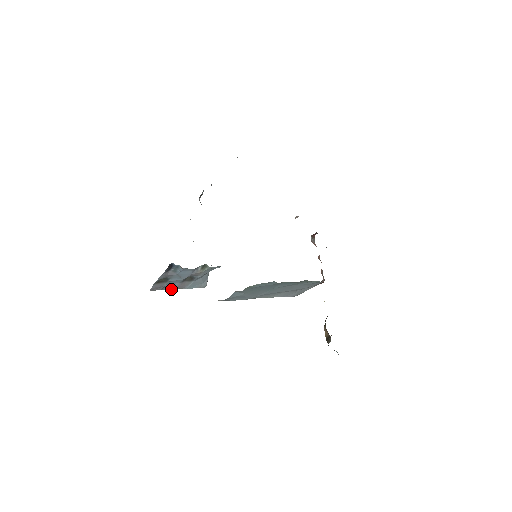
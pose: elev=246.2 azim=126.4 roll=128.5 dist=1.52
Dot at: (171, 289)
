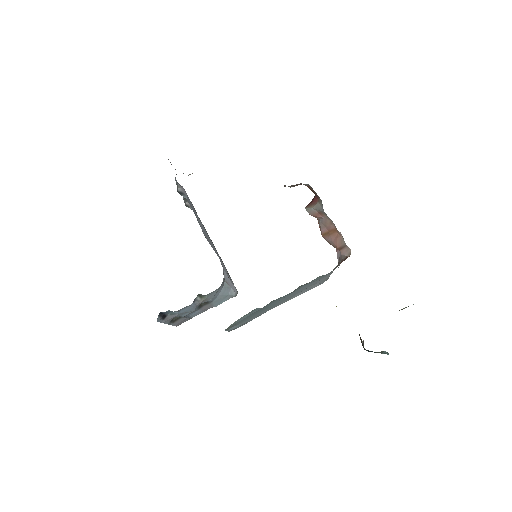
Dot at: (200, 313)
